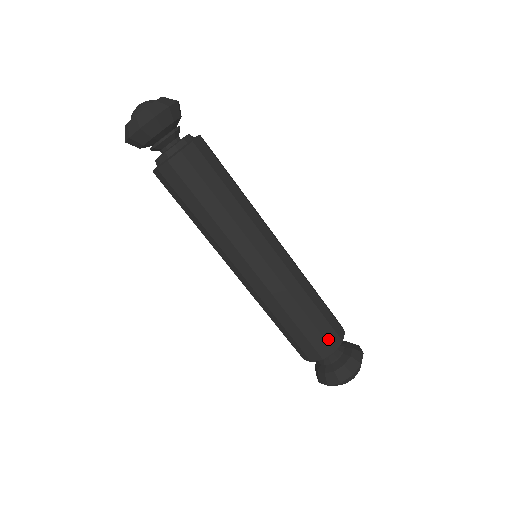
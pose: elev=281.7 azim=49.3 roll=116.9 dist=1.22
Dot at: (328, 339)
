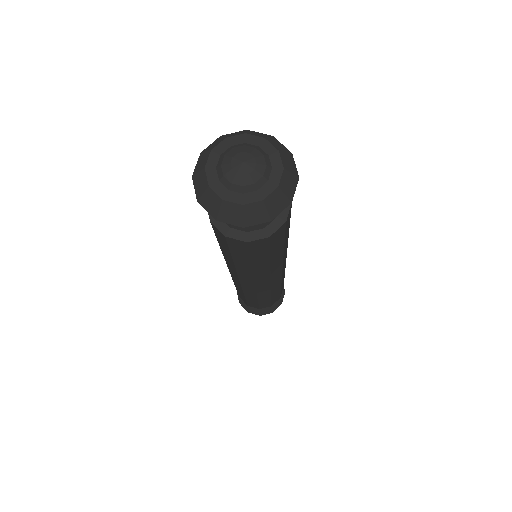
Dot at: (273, 302)
